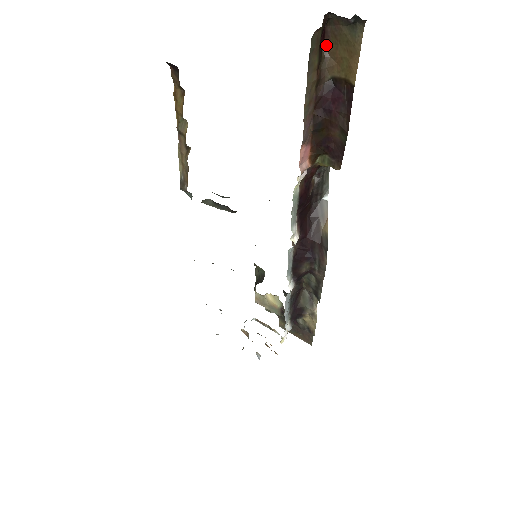
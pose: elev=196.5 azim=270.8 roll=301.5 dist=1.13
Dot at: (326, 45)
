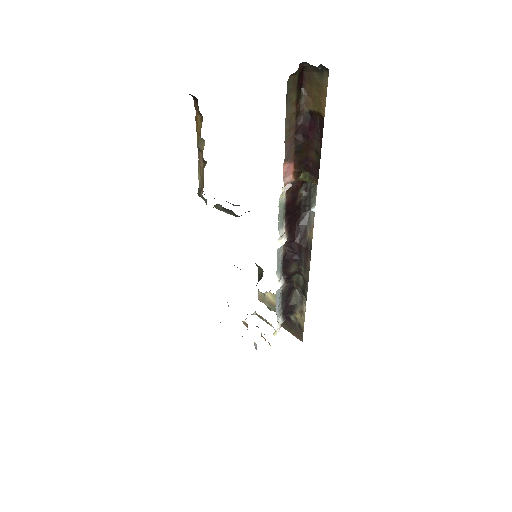
Dot at: (304, 86)
